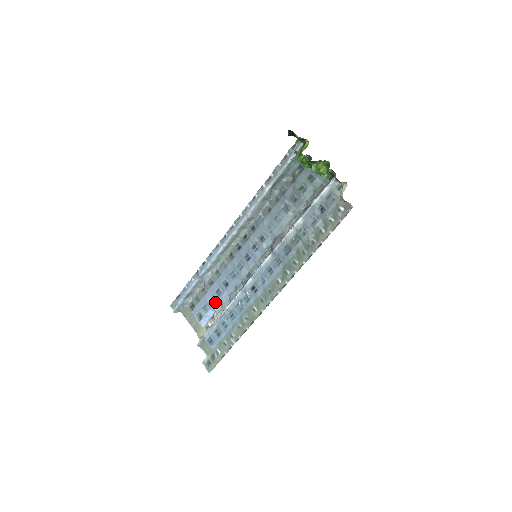
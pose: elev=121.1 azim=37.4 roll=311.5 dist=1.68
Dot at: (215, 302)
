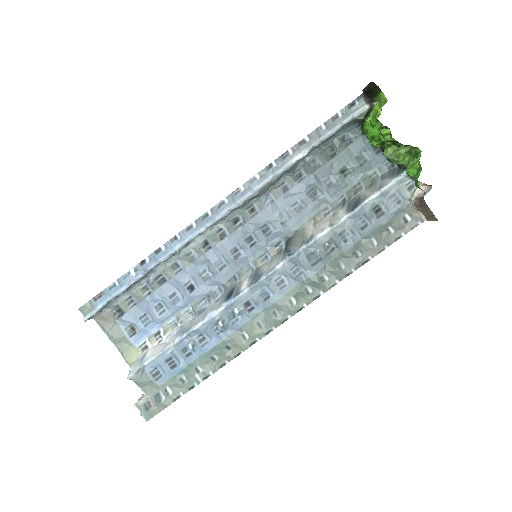
Dot at: (165, 312)
